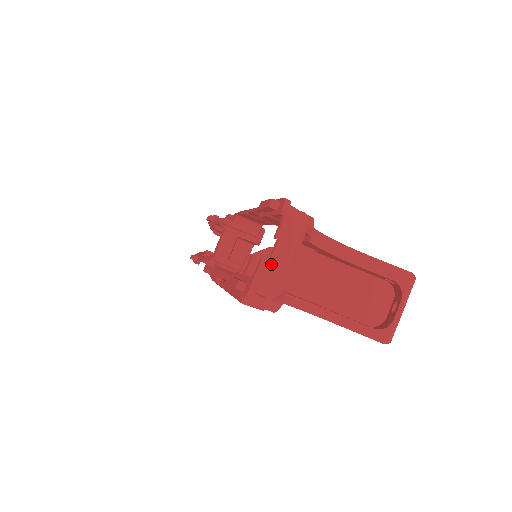
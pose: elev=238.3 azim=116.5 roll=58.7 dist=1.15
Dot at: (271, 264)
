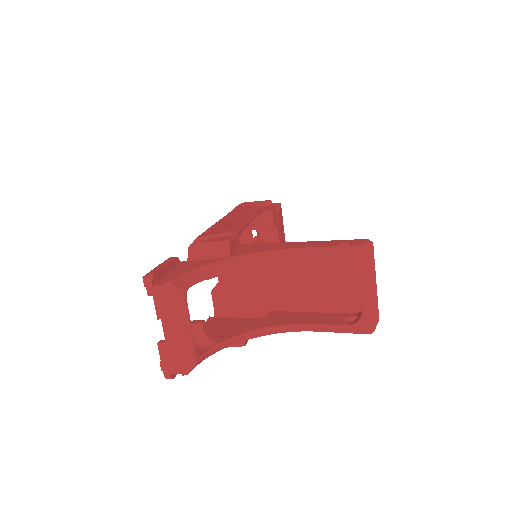
Dot at: (168, 344)
